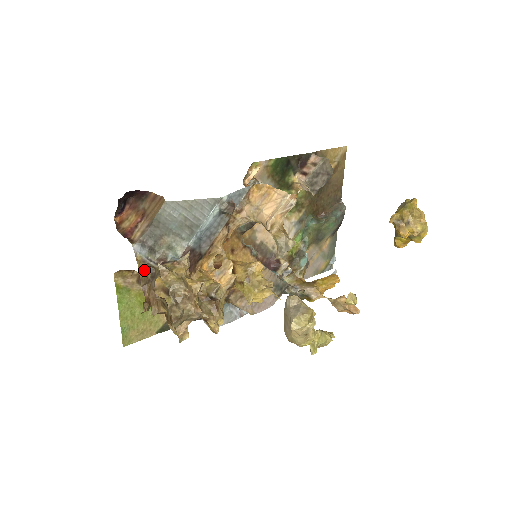
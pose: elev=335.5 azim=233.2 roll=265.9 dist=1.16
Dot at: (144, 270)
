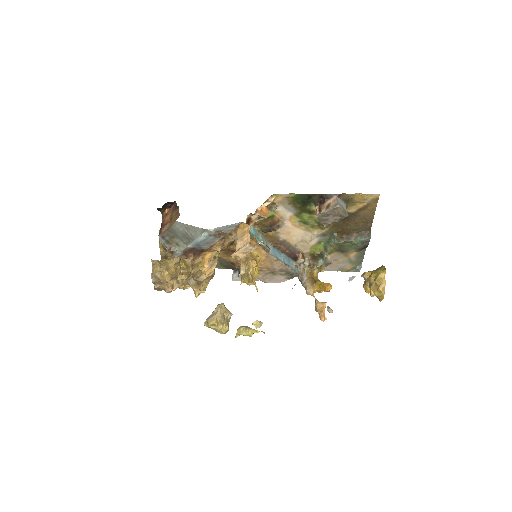
Dot at: (164, 249)
